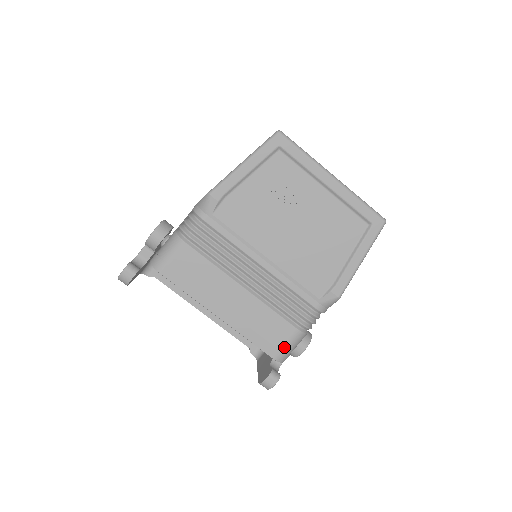
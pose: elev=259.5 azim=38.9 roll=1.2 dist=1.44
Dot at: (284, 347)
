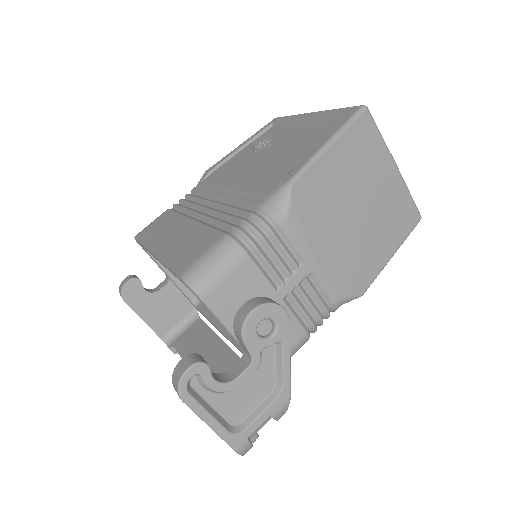
Dot at: (200, 258)
